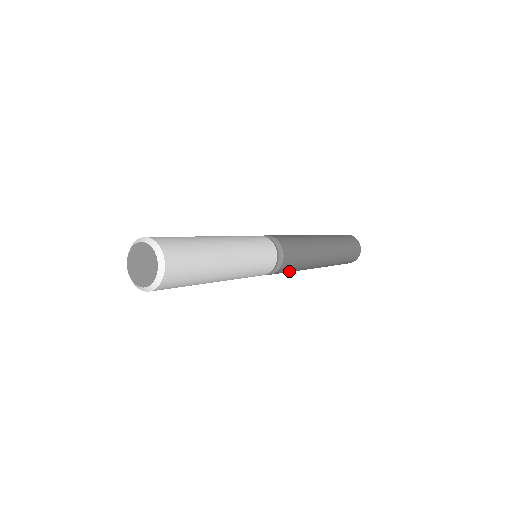
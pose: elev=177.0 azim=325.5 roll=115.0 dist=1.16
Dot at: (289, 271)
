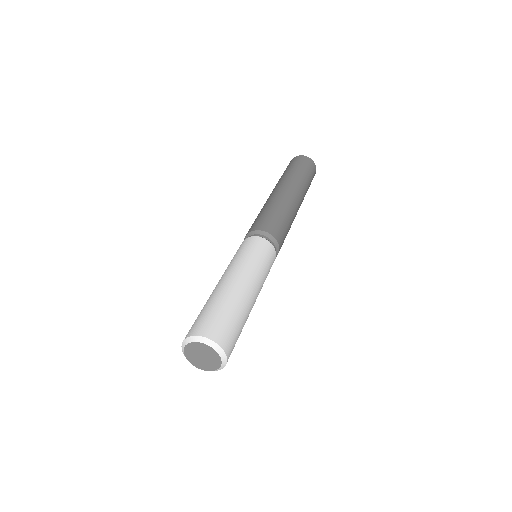
Dot at: occluded
